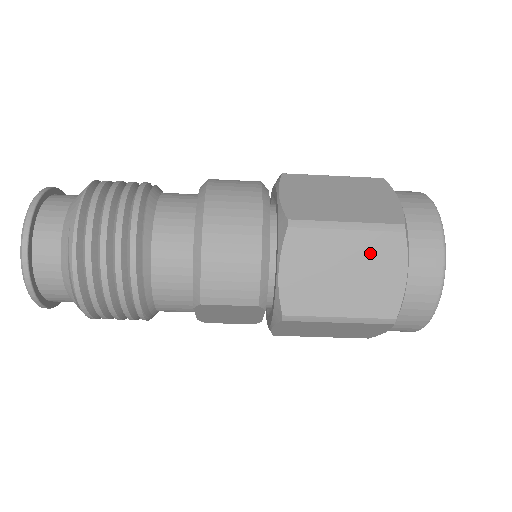
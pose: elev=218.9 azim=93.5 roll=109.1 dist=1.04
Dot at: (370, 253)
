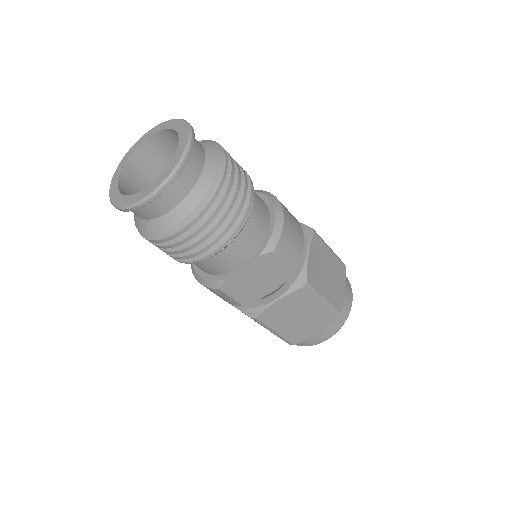
Dot at: (336, 269)
